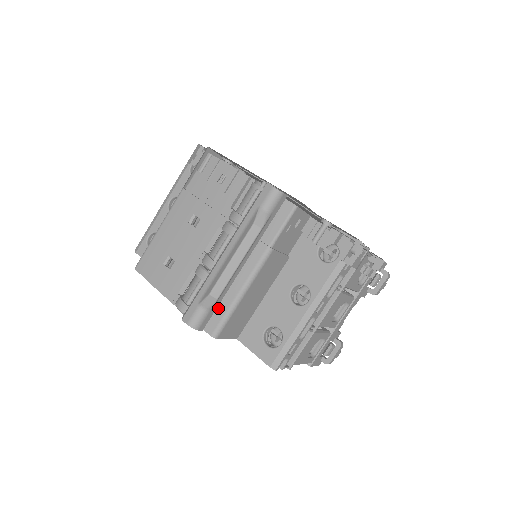
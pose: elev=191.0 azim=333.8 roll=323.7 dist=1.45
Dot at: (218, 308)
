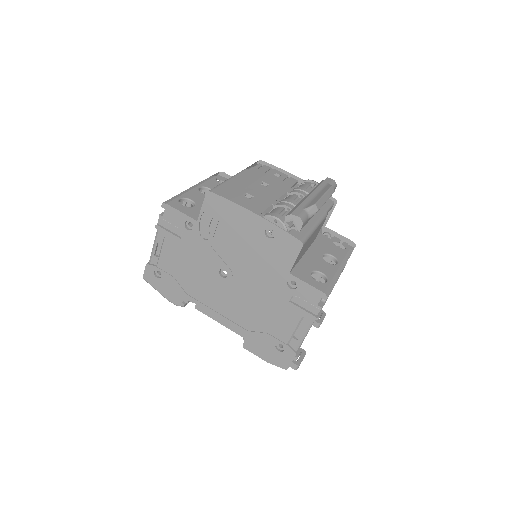
Dot at: occluded
